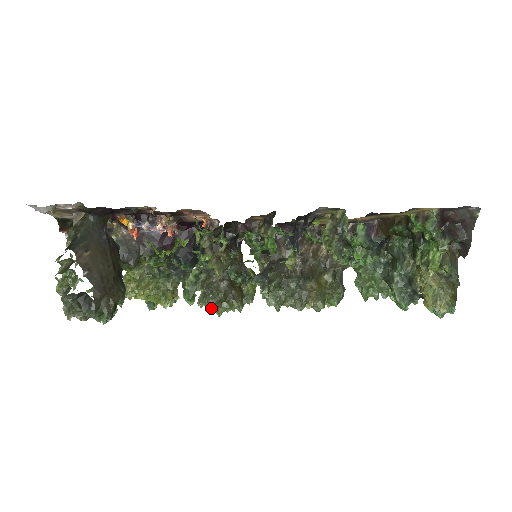
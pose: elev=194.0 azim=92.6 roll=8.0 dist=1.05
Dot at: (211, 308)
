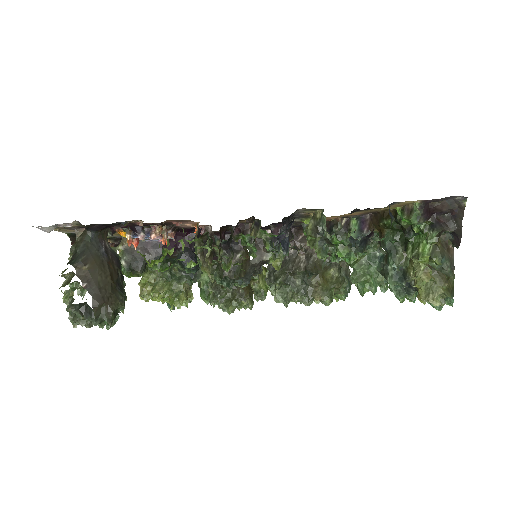
Dot at: (221, 307)
